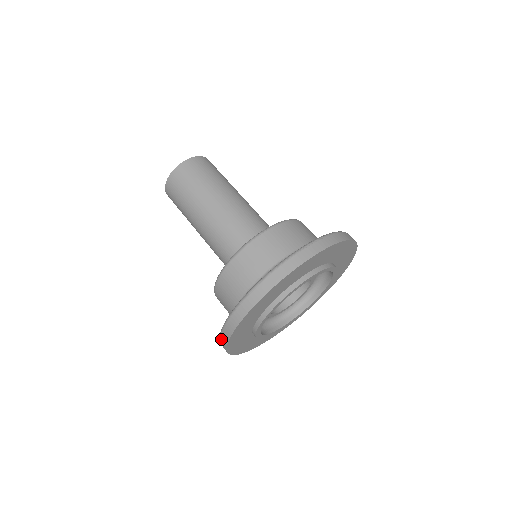
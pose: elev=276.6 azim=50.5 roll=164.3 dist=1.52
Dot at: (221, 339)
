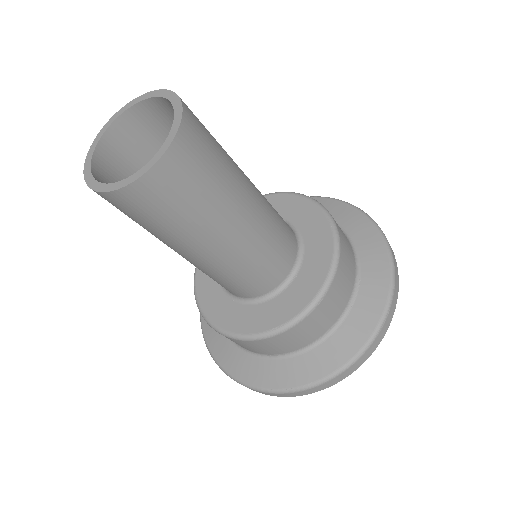
Dot at: occluded
